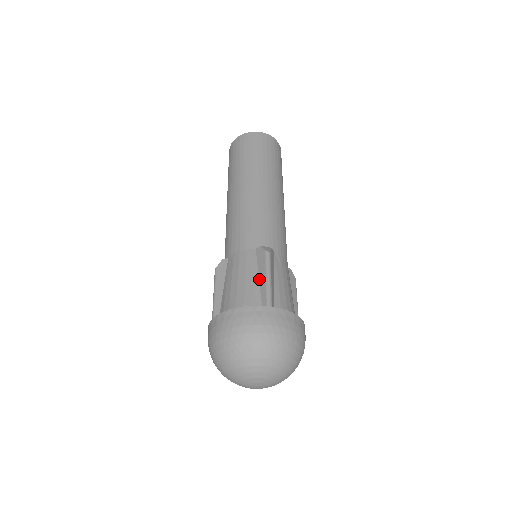
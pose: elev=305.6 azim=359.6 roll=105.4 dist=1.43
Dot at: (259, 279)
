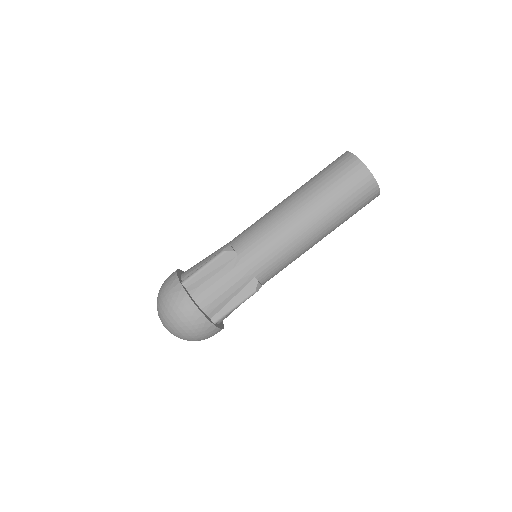
Dot at: (232, 300)
